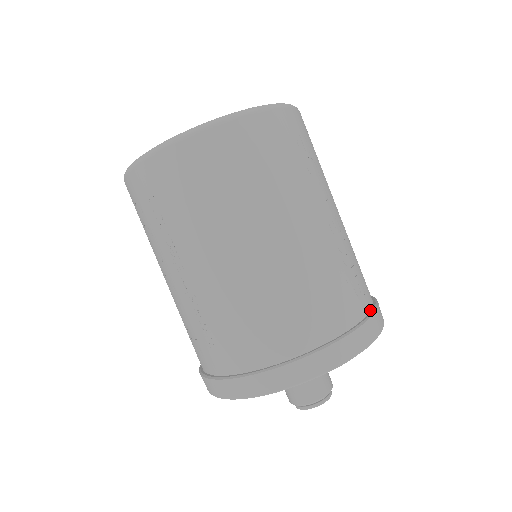
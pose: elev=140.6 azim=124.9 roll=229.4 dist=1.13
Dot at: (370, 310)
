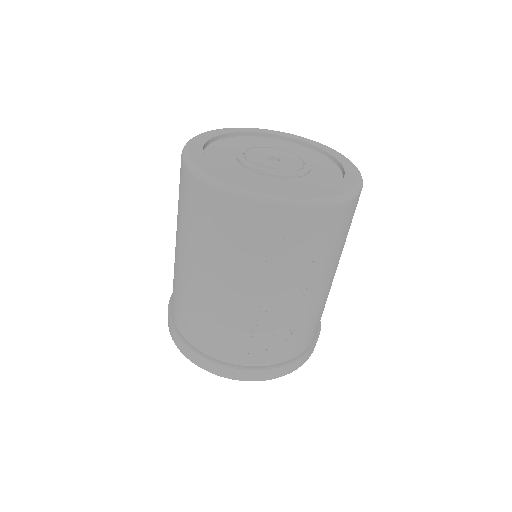
Dot at: (262, 366)
